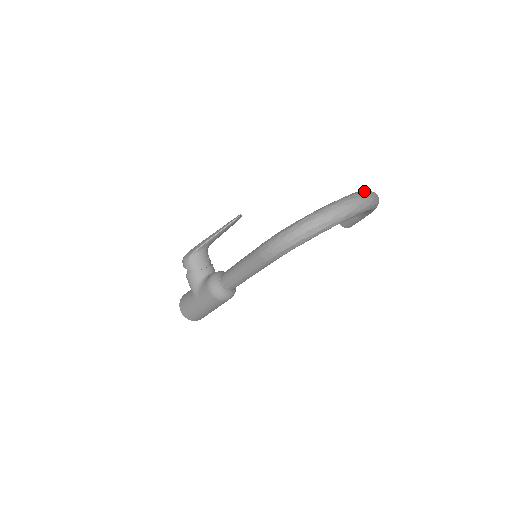
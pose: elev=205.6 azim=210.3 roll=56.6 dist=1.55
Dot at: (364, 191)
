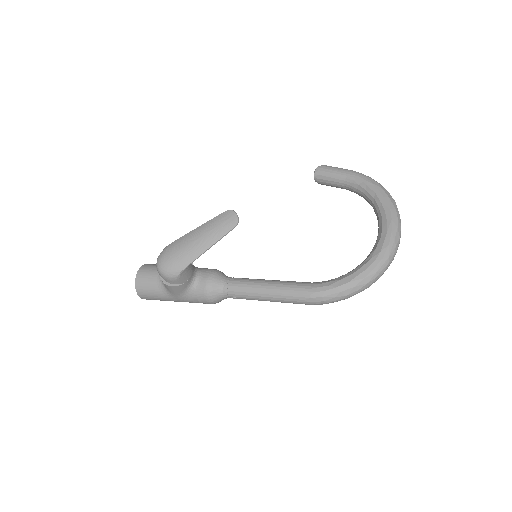
Dot at: (397, 215)
